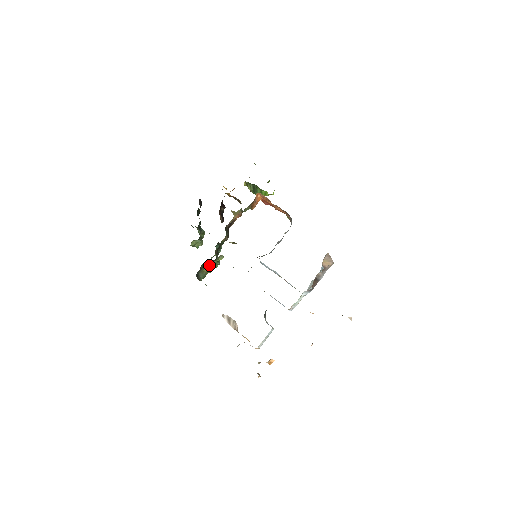
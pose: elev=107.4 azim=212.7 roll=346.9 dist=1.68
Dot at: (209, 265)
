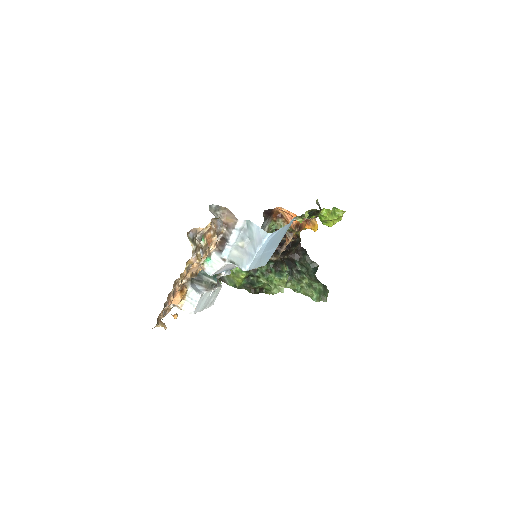
Dot at: occluded
